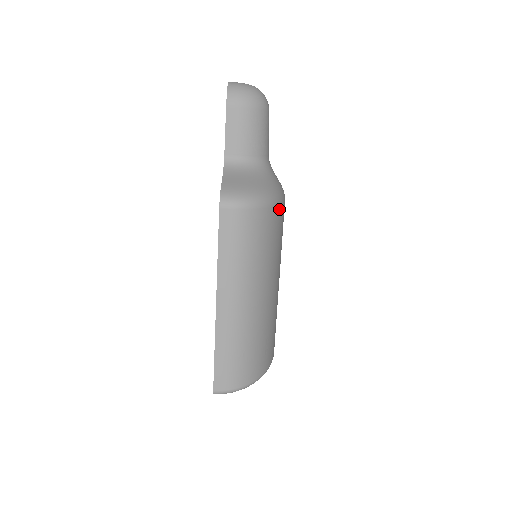
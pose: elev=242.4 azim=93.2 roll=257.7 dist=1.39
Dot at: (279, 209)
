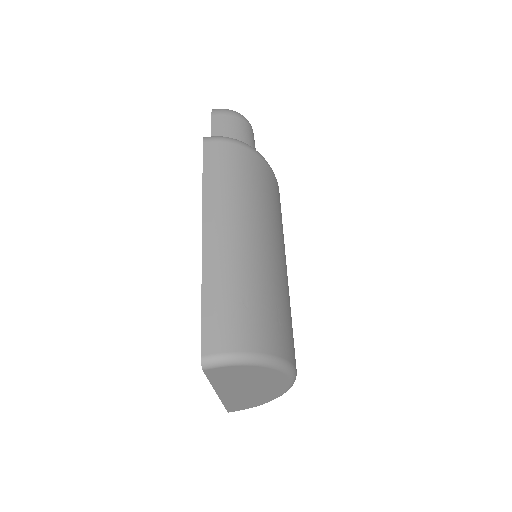
Dot at: (271, 173)
